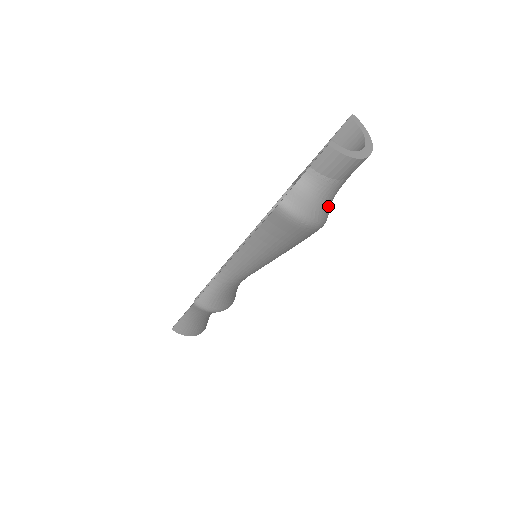
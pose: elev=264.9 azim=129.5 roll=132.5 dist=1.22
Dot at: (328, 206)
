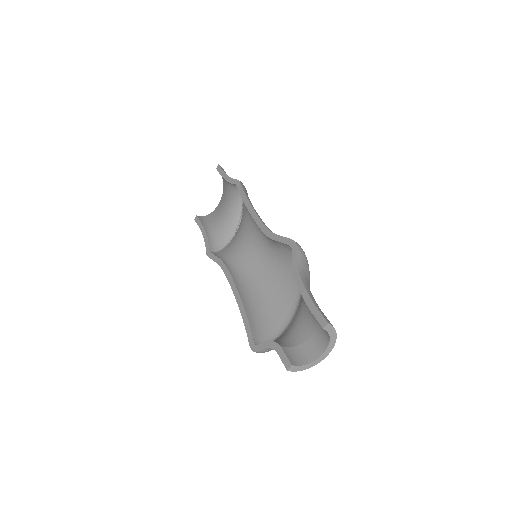
Dot at: occluded
